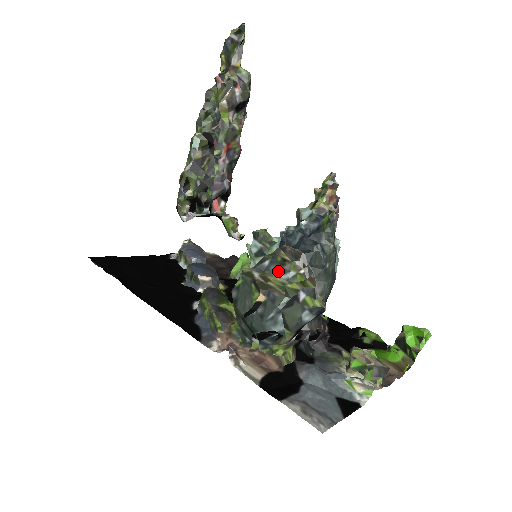
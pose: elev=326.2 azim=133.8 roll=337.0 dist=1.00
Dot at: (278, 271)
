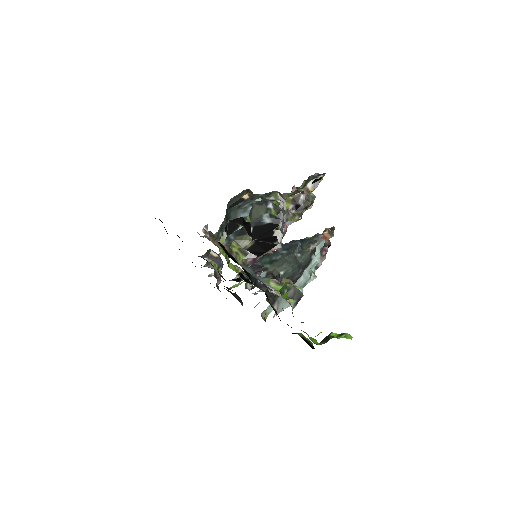
Dot at: (265, 197)
